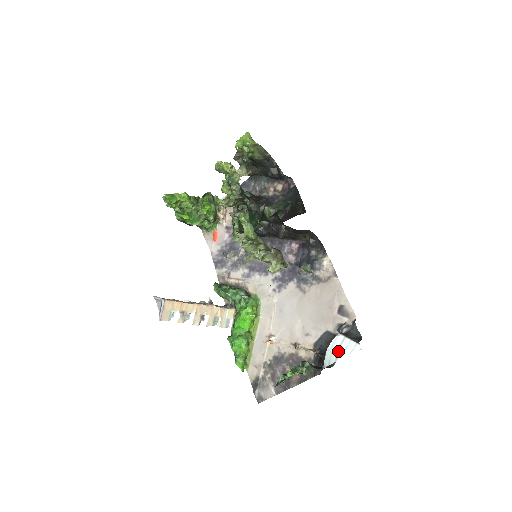
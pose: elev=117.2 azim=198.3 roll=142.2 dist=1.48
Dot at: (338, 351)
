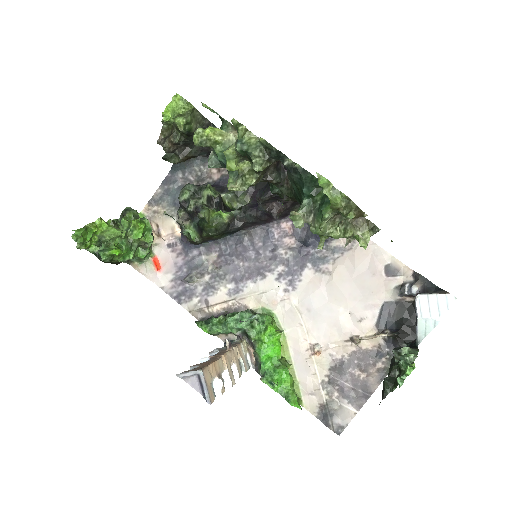
Dot at: (433, 314)
